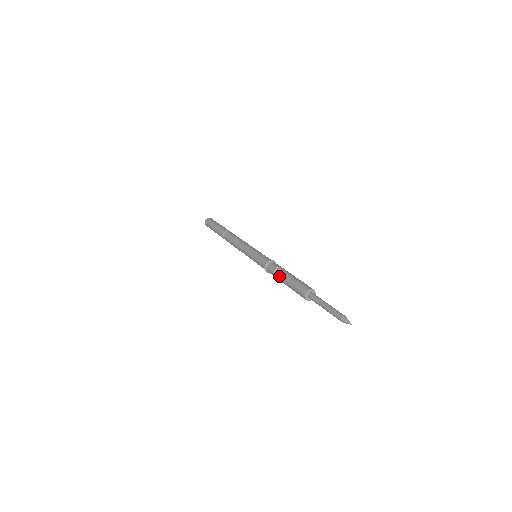
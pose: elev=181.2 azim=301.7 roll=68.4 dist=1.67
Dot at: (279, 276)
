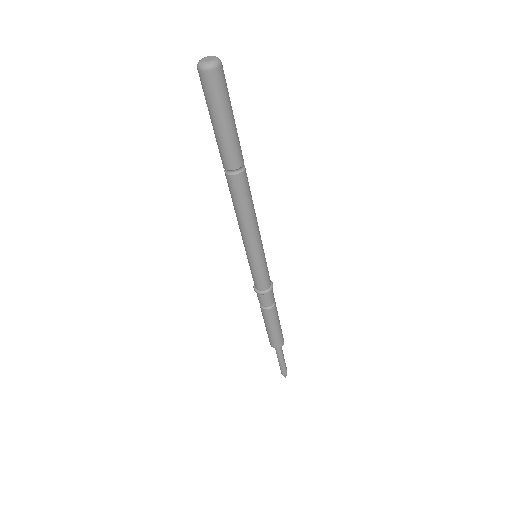
Dot at: (268, 316)
